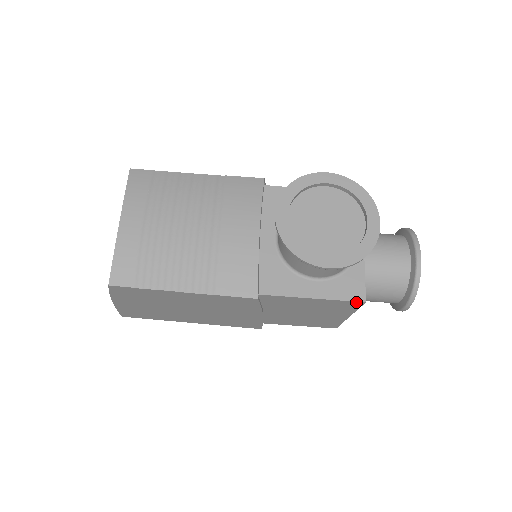
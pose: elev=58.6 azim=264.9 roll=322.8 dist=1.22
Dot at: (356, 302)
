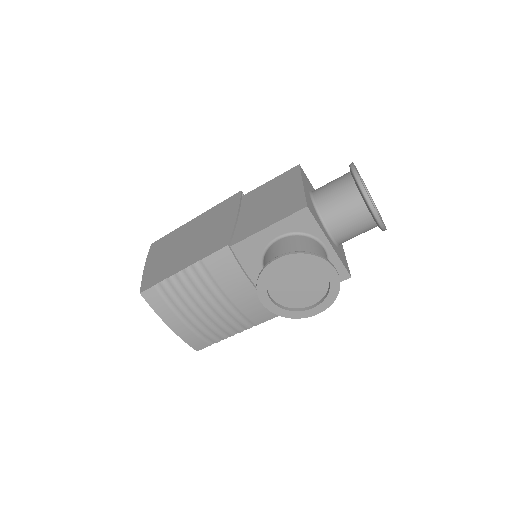
Dot at: (344, 279)
